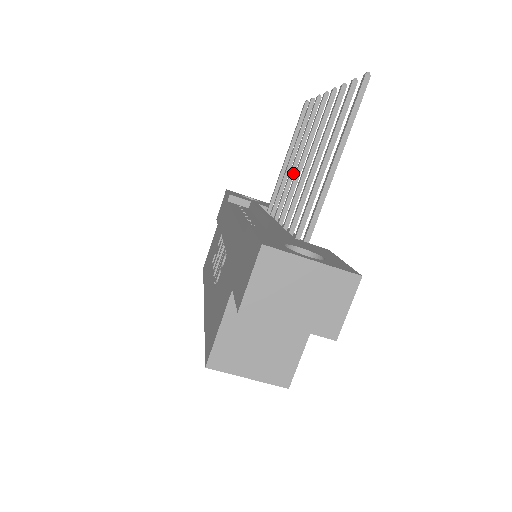
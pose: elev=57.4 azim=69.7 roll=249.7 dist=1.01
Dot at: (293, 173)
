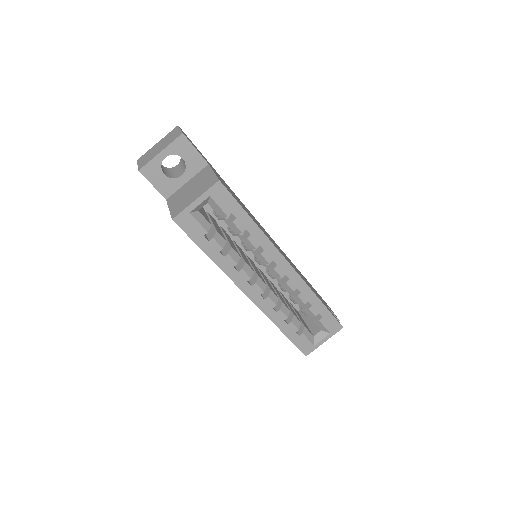
Dot at: occluded
